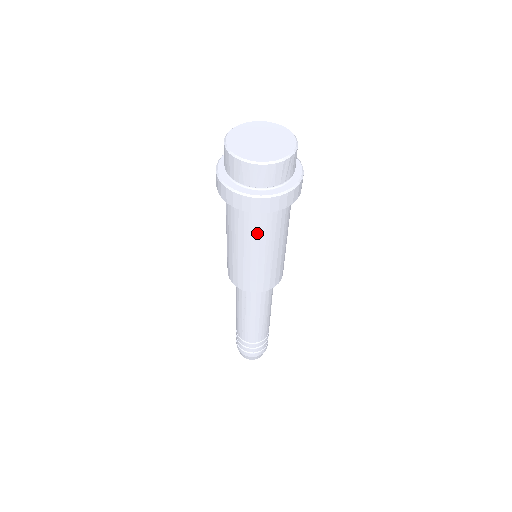
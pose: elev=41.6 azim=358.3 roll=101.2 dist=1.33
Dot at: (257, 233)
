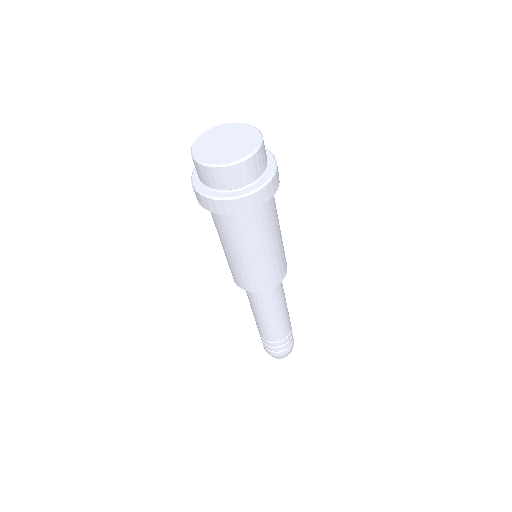
Dot at: (255, 231)
